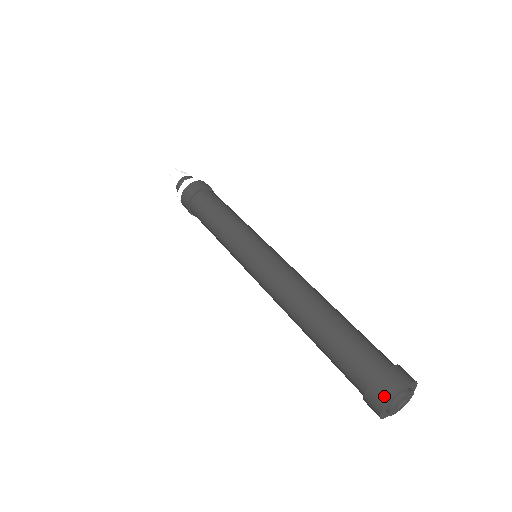
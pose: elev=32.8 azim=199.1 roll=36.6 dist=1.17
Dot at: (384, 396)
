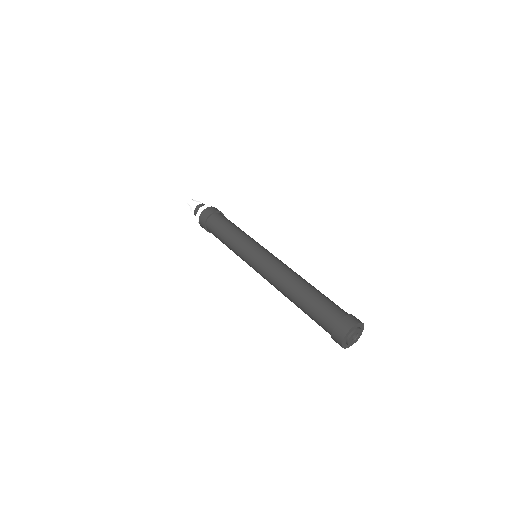
Dot at: (353, 322)
